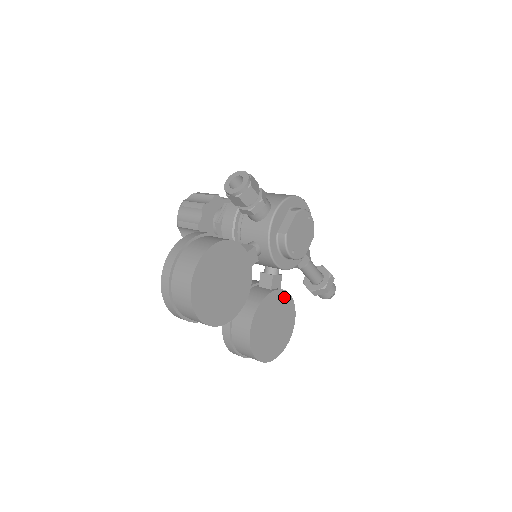
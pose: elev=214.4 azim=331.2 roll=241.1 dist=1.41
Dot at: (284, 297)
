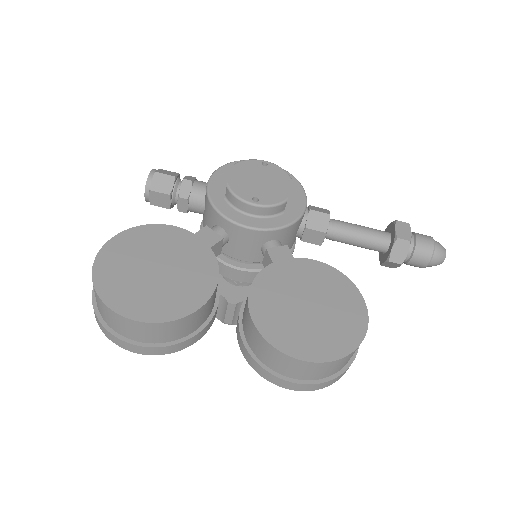
Dot at: (306, 266)
